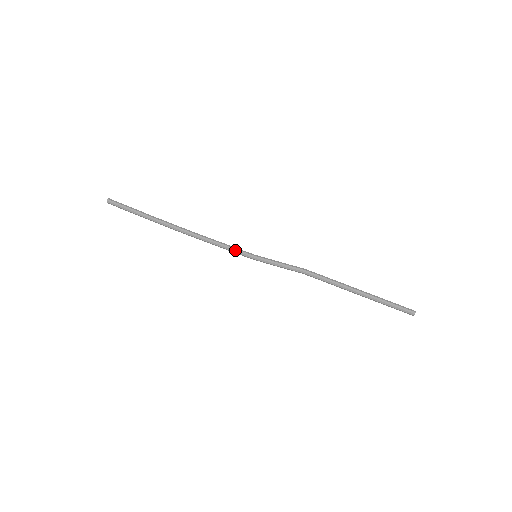
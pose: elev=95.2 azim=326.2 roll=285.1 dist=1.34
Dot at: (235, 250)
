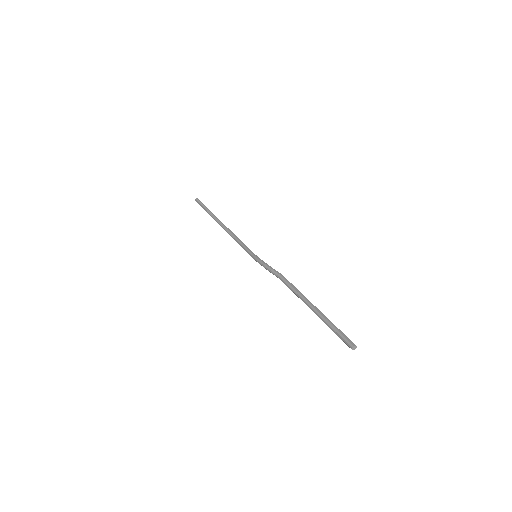
Dot at: (245, 248)
